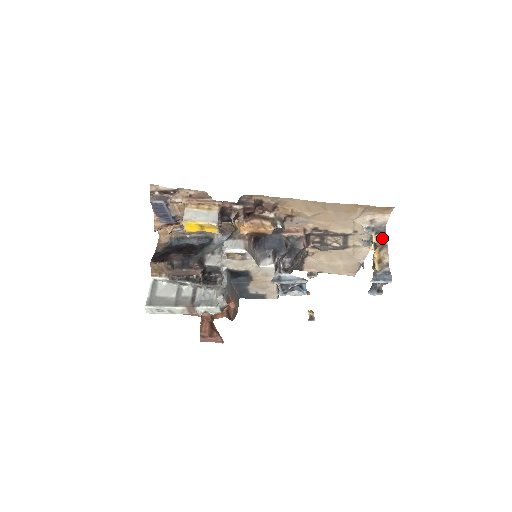
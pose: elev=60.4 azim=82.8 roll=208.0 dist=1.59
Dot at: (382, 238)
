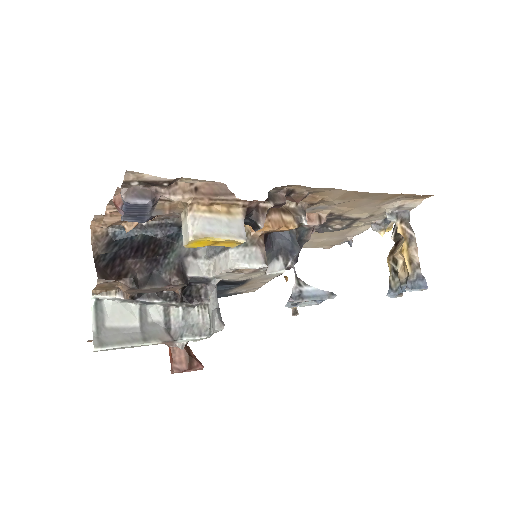
Dot at: (409, 229)
